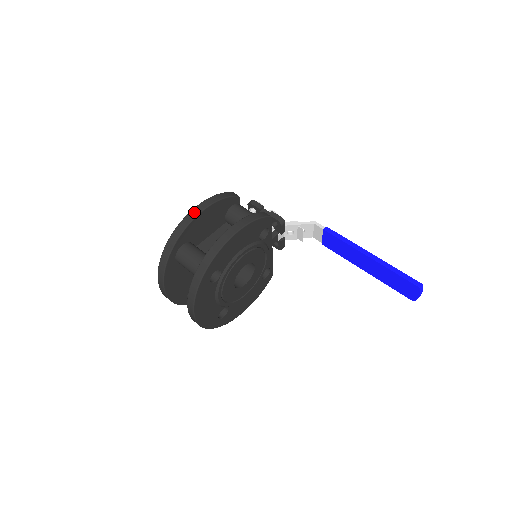
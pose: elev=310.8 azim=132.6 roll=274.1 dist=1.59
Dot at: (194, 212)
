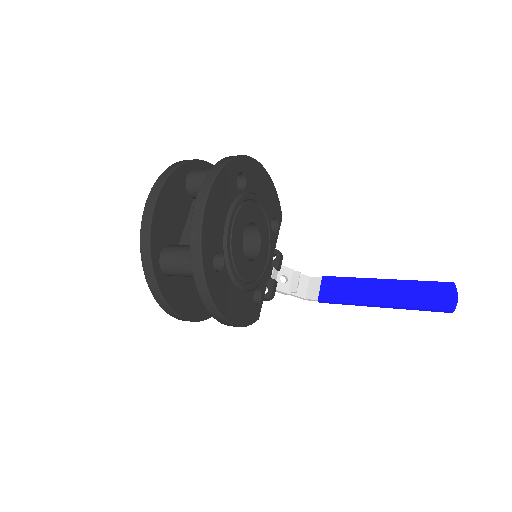
Dot at: occluded
